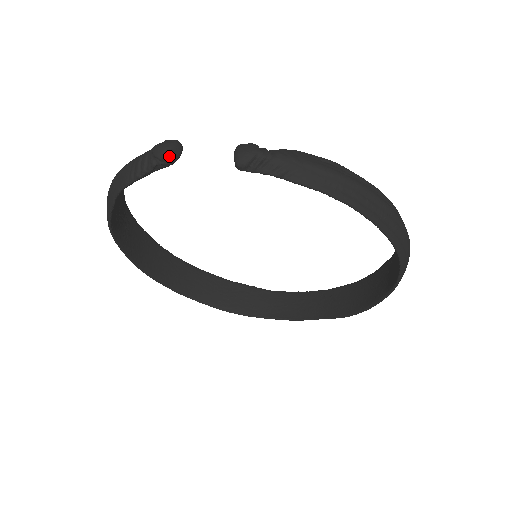
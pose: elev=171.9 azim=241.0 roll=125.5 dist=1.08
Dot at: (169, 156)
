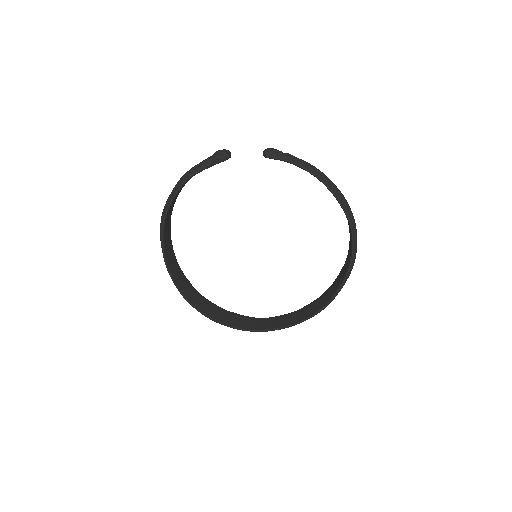
Dot at: (226, 153)
